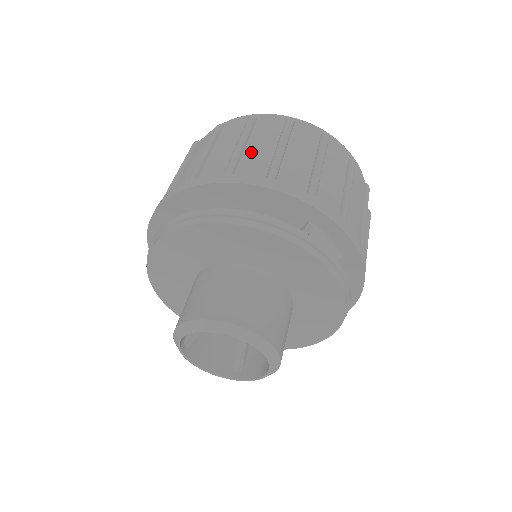
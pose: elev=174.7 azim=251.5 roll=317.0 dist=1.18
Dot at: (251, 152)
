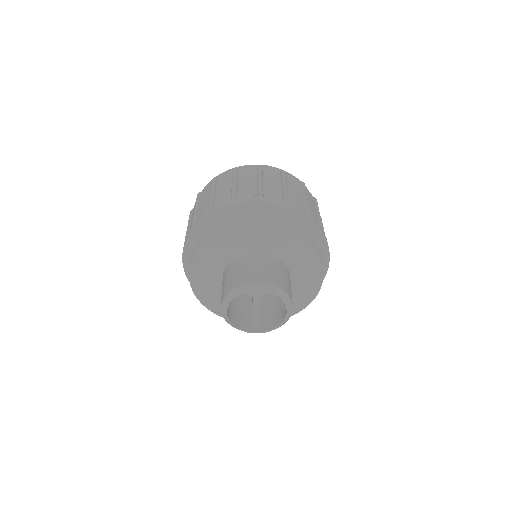
Dot at: (268, 186)
